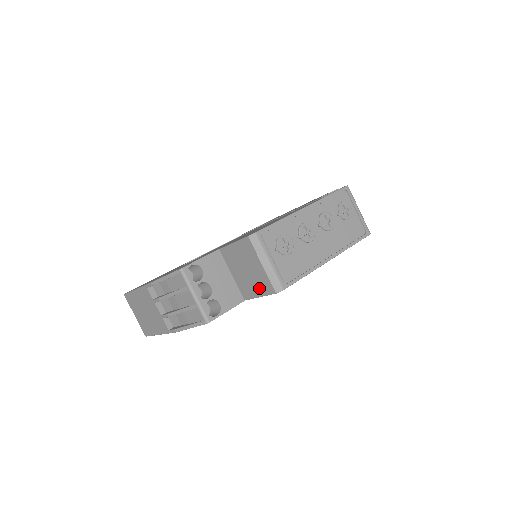
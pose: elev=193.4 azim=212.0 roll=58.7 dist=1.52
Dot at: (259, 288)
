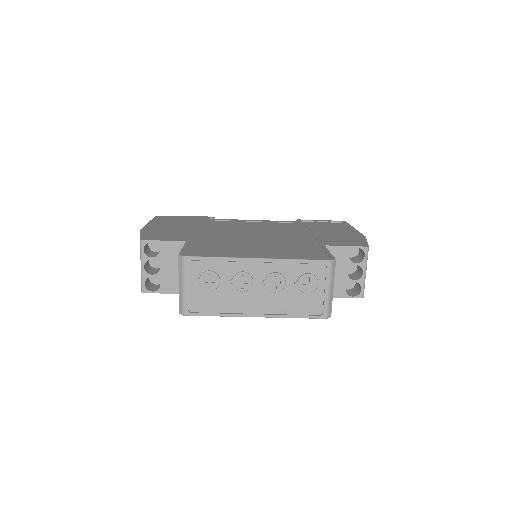
Dot at: occluded
